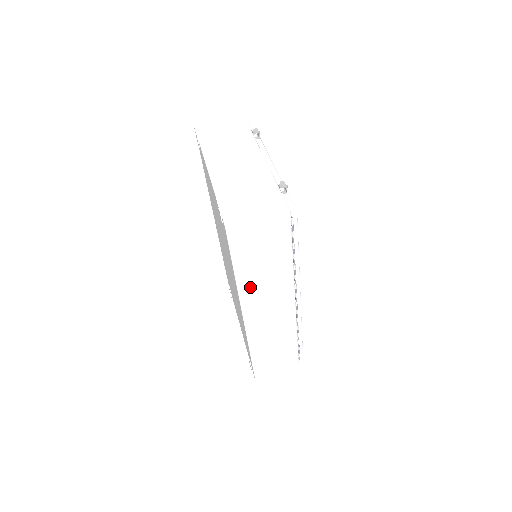
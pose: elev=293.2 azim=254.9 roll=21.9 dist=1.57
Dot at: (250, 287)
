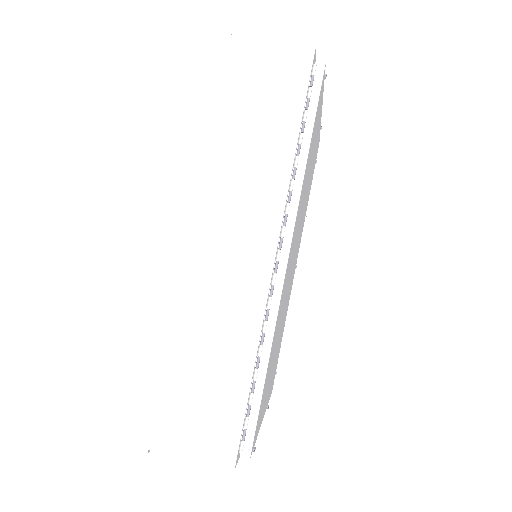
Dot at: (219, 167)
